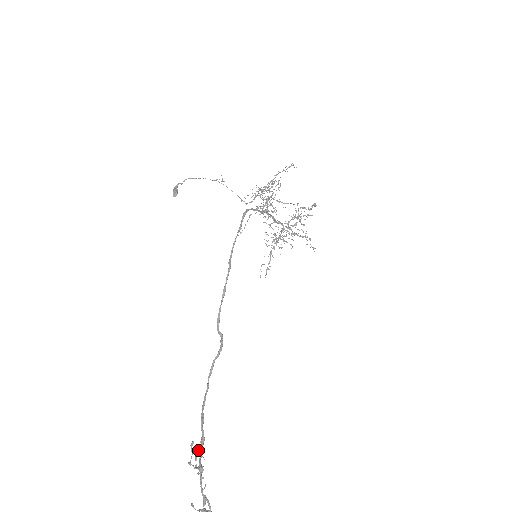
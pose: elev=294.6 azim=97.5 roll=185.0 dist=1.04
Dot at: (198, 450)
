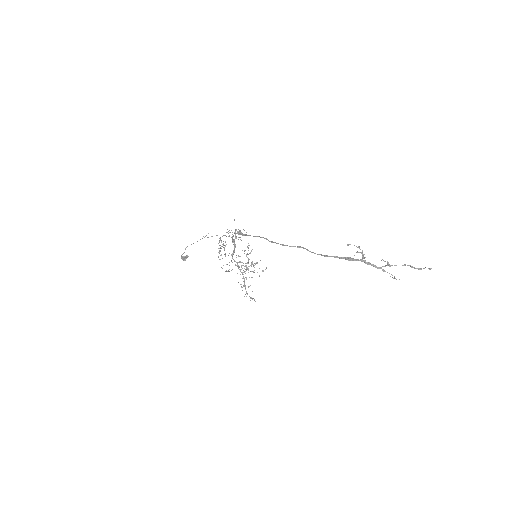
Dot at: occluded
